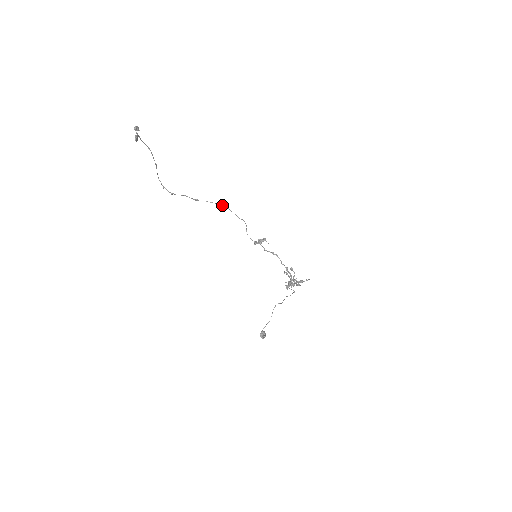
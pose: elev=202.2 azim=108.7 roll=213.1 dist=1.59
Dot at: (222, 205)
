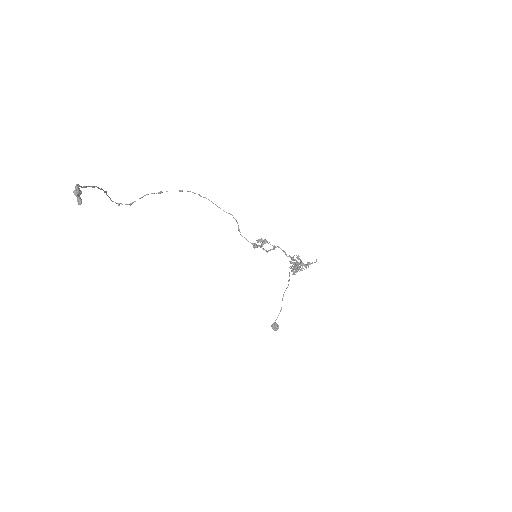
Dot at: occluded
